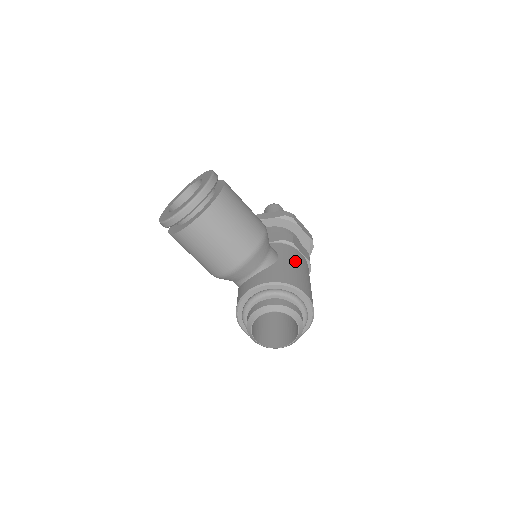
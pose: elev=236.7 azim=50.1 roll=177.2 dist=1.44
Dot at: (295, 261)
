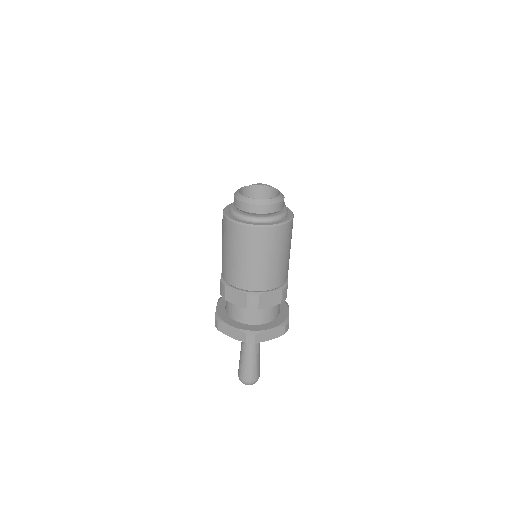
Dot at: occluded
